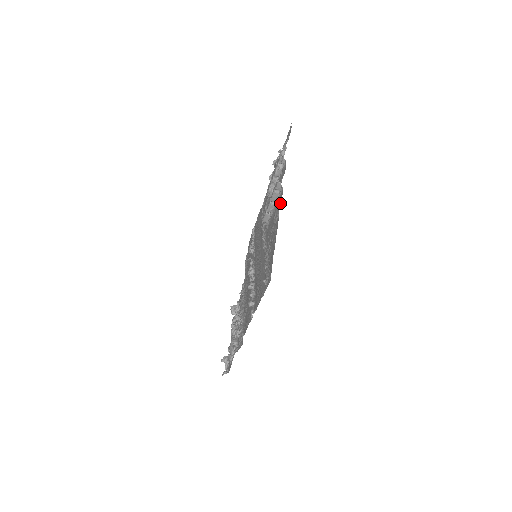
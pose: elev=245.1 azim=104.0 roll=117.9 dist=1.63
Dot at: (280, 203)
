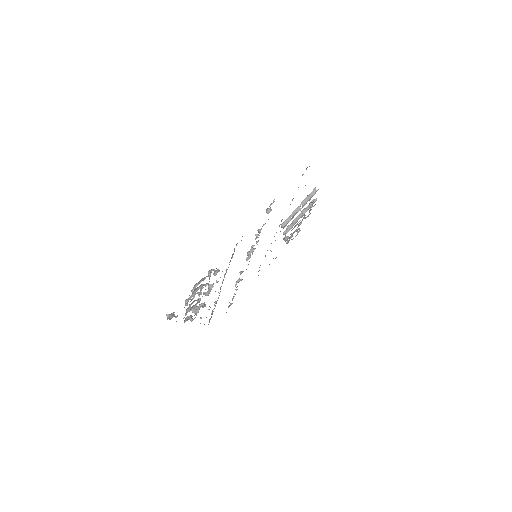
Dot at: occluded
